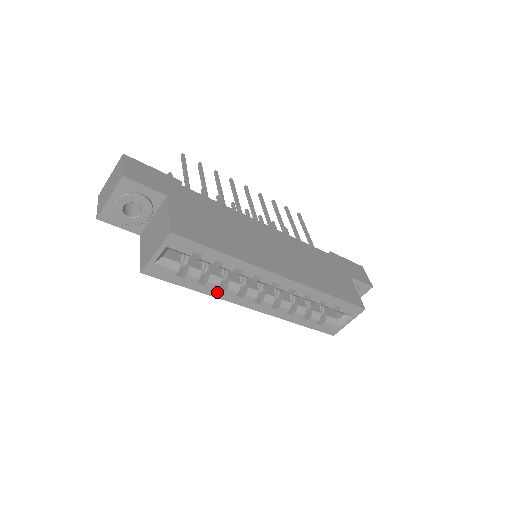
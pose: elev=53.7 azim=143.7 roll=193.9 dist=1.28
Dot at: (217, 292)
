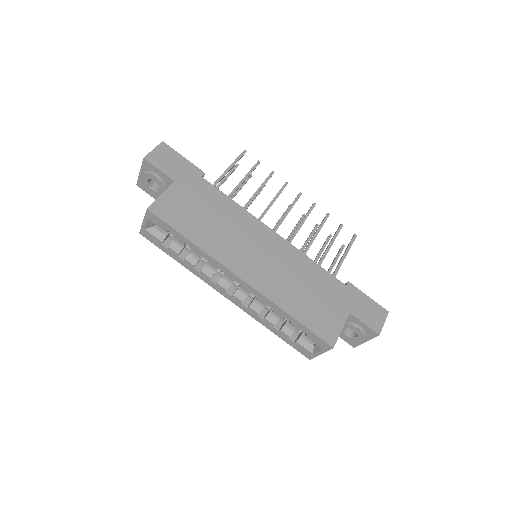
Dot at: (195, 271)
